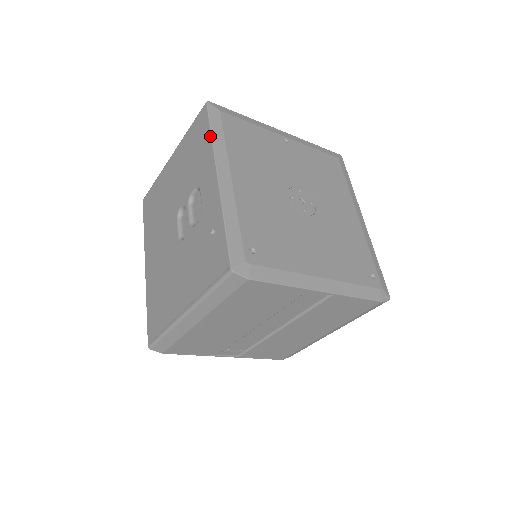
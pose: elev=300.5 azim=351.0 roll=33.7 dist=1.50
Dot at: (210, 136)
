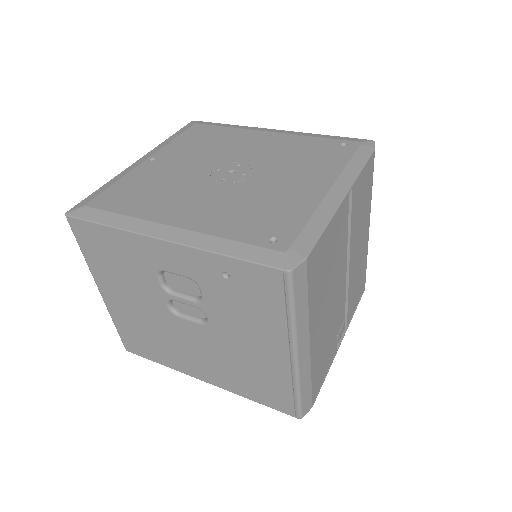
Dot at: (109, 228)
